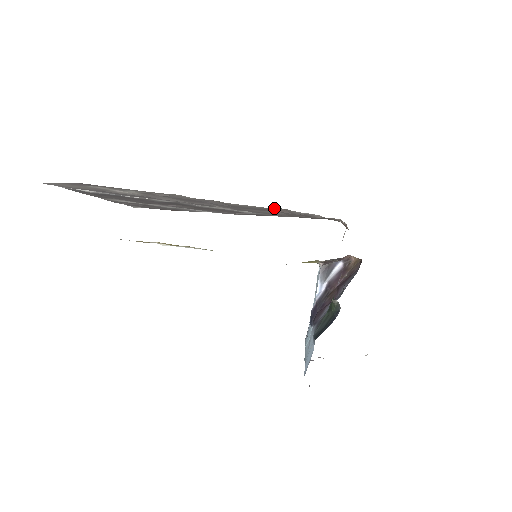
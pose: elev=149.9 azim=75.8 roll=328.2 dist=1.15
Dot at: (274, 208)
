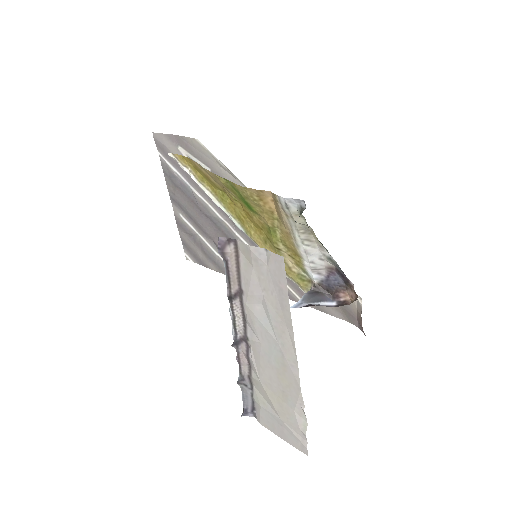
Dot at: occluded
